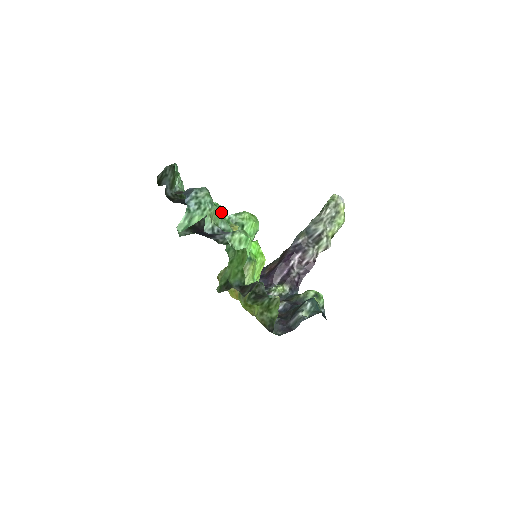
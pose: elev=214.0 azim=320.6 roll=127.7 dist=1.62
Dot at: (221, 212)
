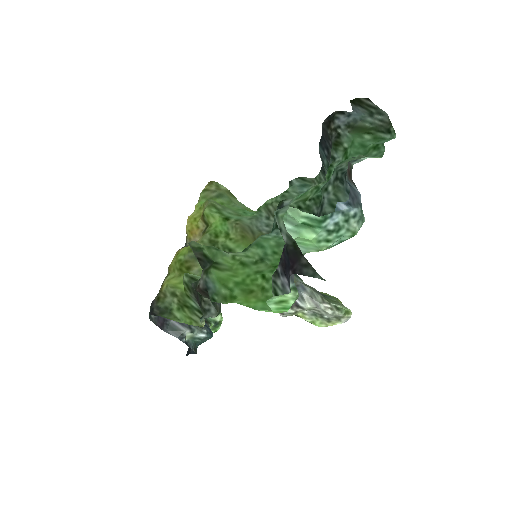
Dot at: occluded
